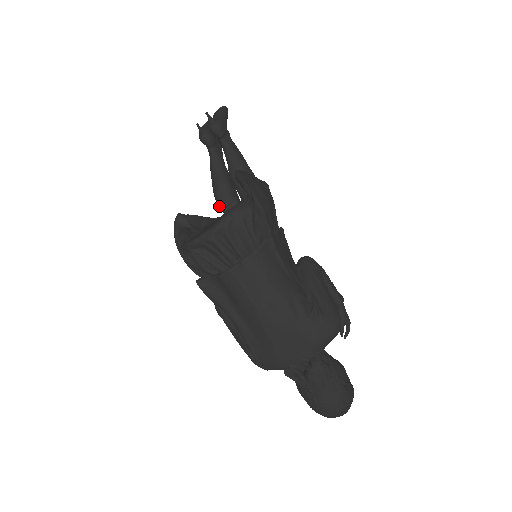
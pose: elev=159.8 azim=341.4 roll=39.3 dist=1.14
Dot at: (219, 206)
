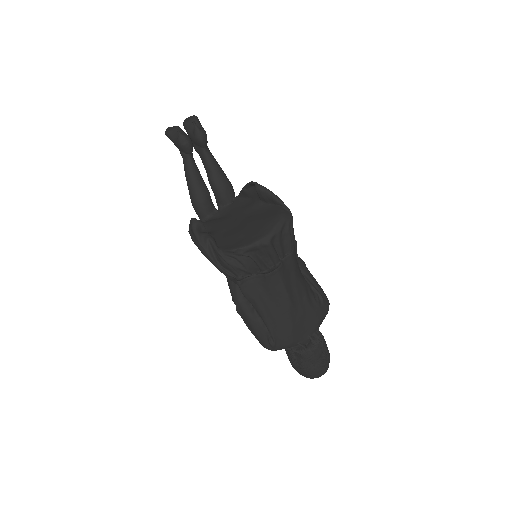
Dot at: (198, 210)
